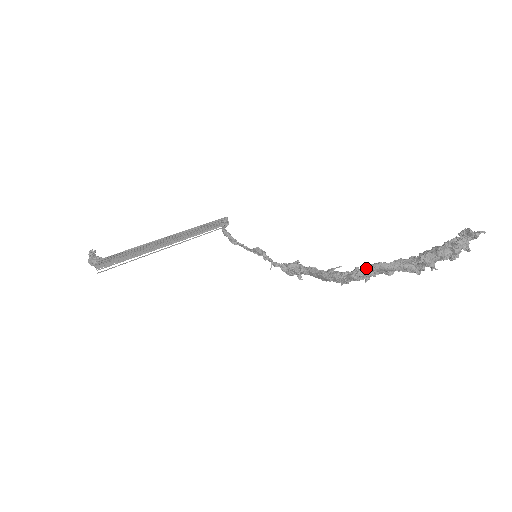
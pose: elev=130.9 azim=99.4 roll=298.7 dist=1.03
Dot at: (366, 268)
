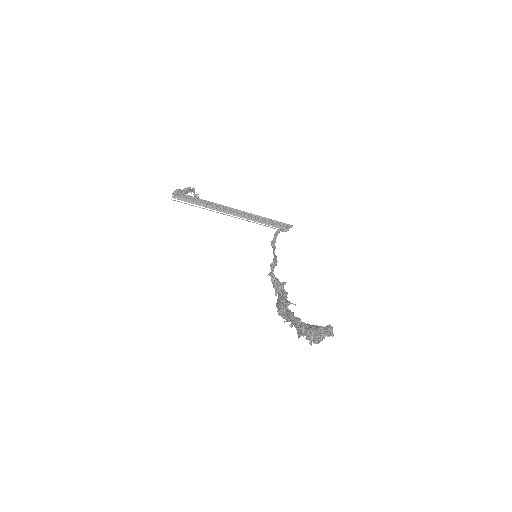
Dot at: occluded
